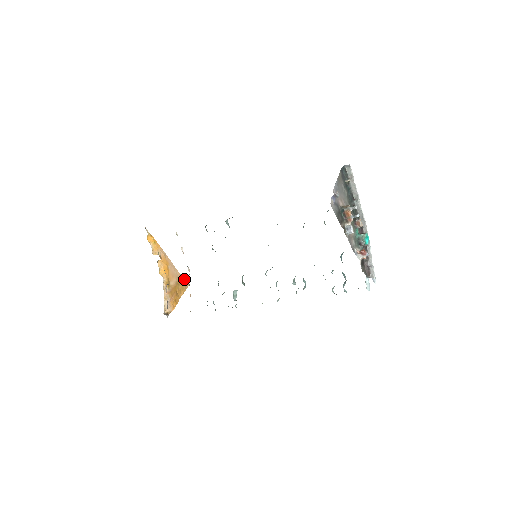
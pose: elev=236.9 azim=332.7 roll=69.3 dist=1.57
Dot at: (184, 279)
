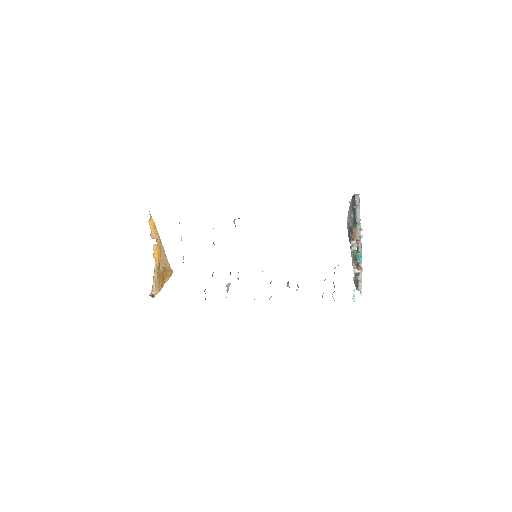
Dot at: (170, 267)
